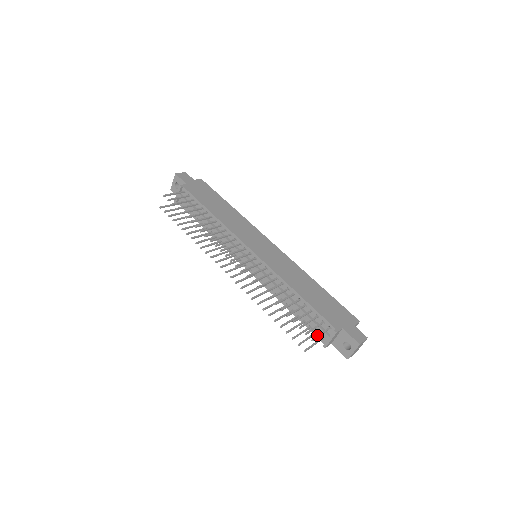
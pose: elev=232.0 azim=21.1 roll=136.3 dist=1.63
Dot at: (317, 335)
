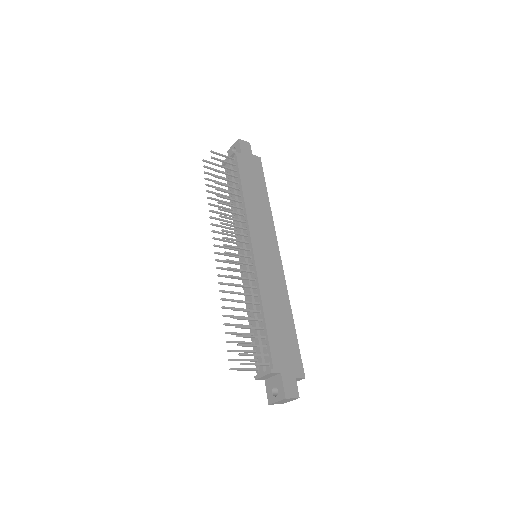
Dot at: occluded
